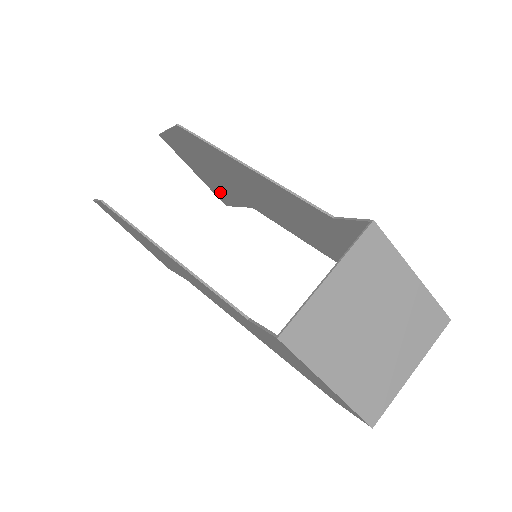
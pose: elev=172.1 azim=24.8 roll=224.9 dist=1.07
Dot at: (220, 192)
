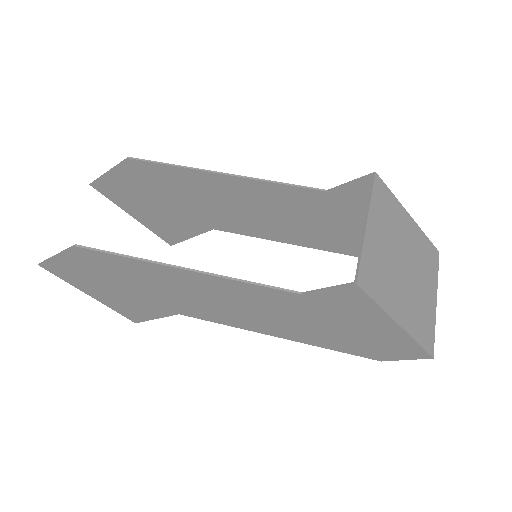
Dot at: (168, 229)
